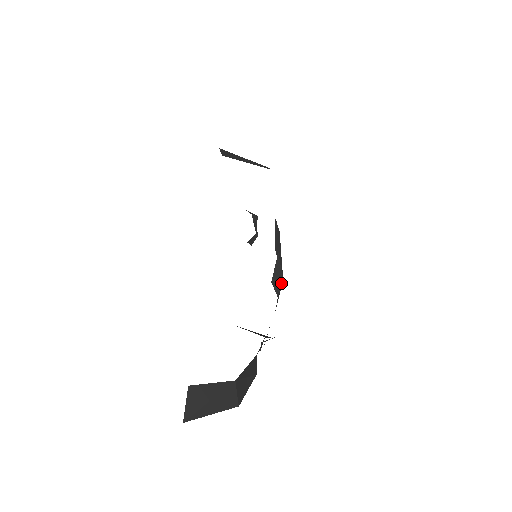
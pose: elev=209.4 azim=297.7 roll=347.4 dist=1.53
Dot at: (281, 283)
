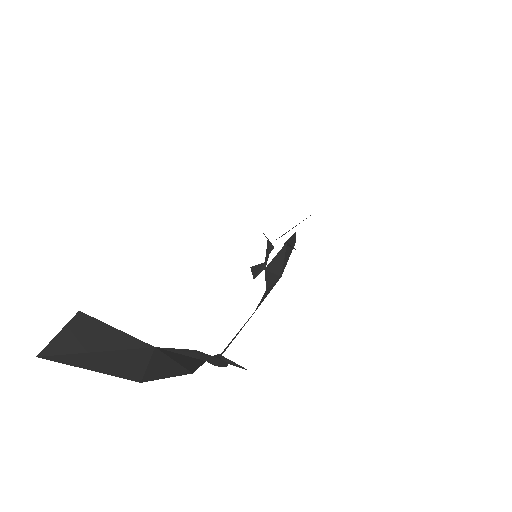
Dot at: (277, 278)
